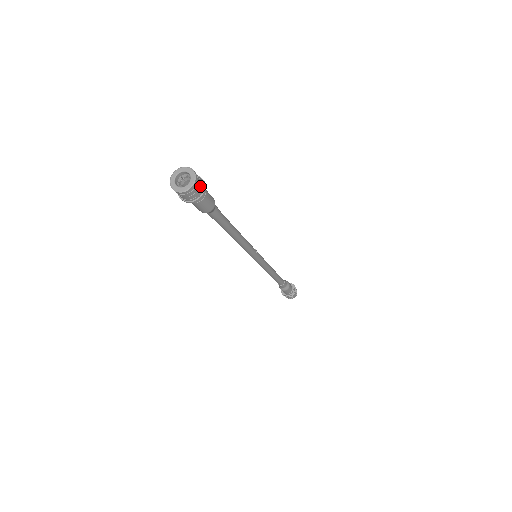
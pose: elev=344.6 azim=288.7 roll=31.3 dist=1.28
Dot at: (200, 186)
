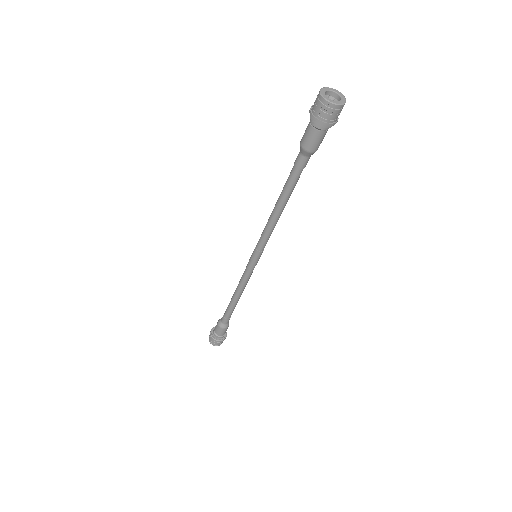
Dot at: occluded
